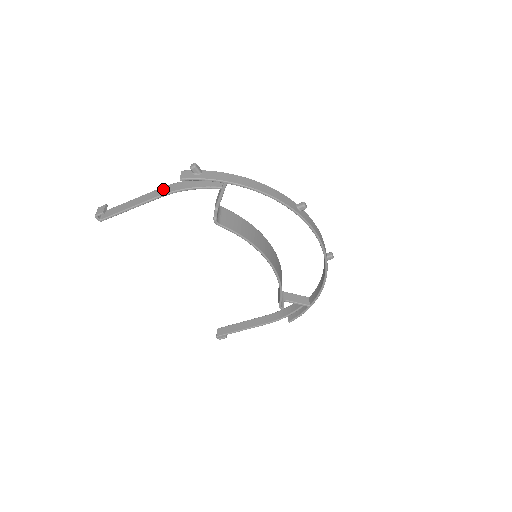
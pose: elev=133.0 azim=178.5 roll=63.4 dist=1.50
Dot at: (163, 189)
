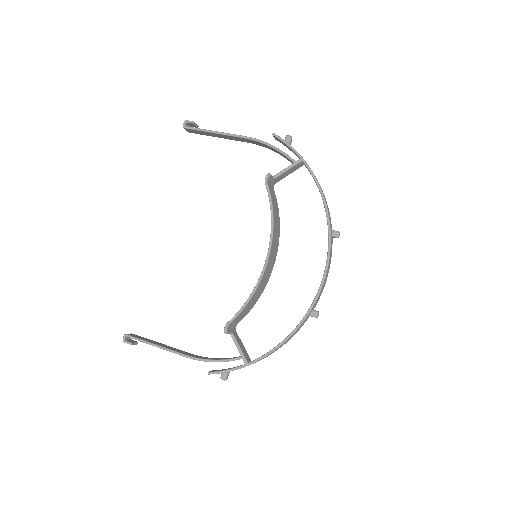
Dot at: occluded
